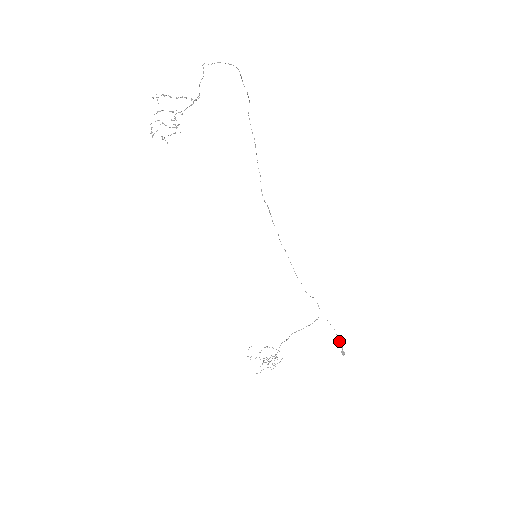
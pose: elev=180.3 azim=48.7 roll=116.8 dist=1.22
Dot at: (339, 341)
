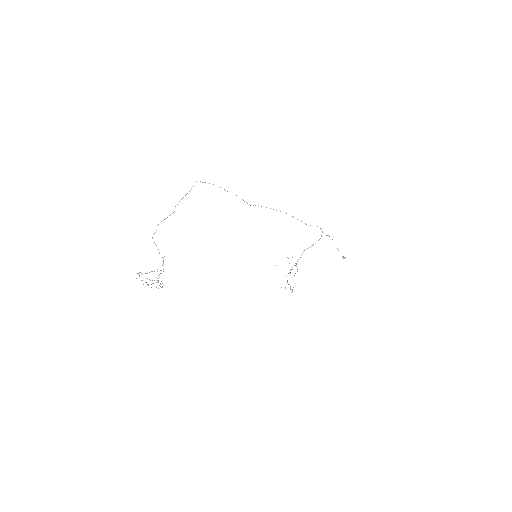
Dot at: occluded
